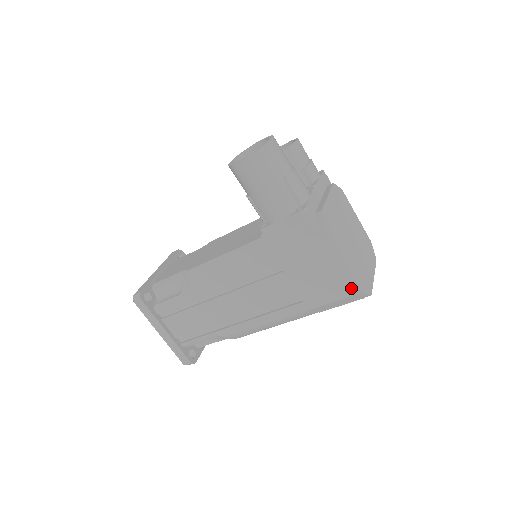
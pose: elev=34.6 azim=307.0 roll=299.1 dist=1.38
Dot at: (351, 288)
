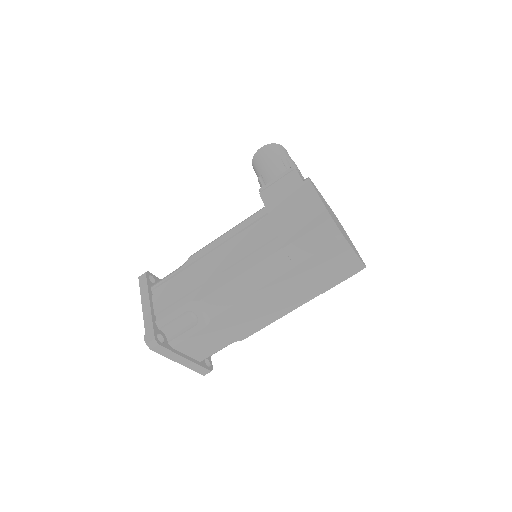
Dot at: (322, 216)
